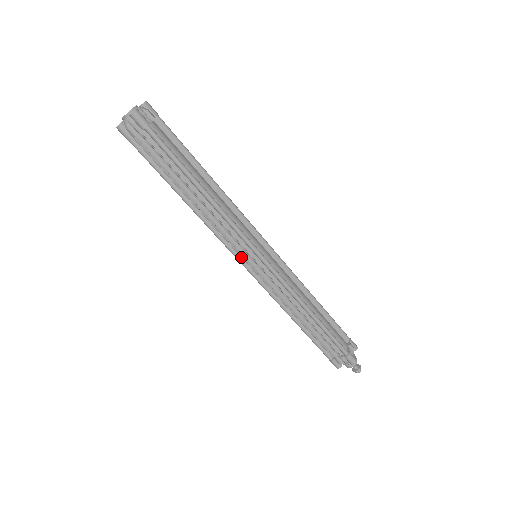
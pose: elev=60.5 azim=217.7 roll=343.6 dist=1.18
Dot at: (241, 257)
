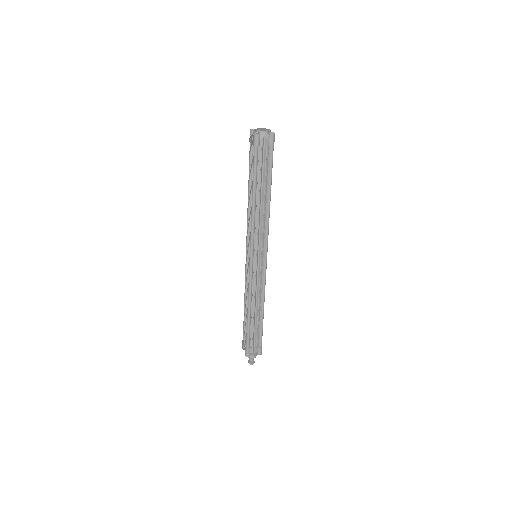
Dot at: (254, 252)
